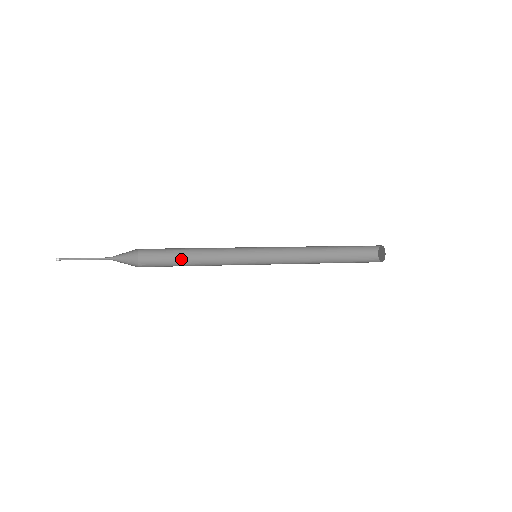
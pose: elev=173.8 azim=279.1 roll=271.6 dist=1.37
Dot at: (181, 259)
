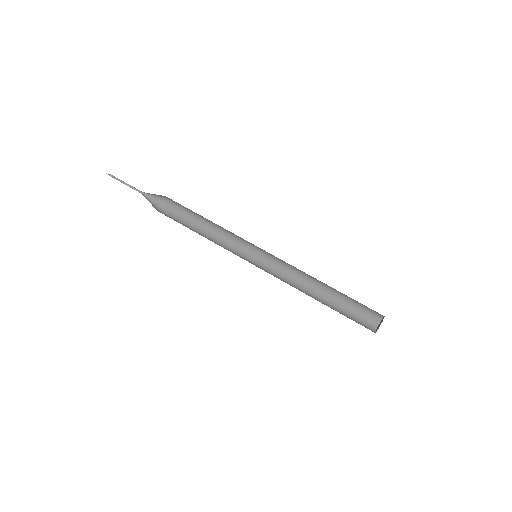
Dot at: (199, 218)
